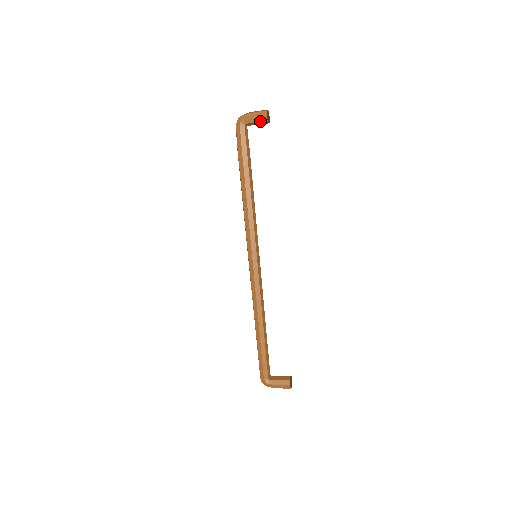
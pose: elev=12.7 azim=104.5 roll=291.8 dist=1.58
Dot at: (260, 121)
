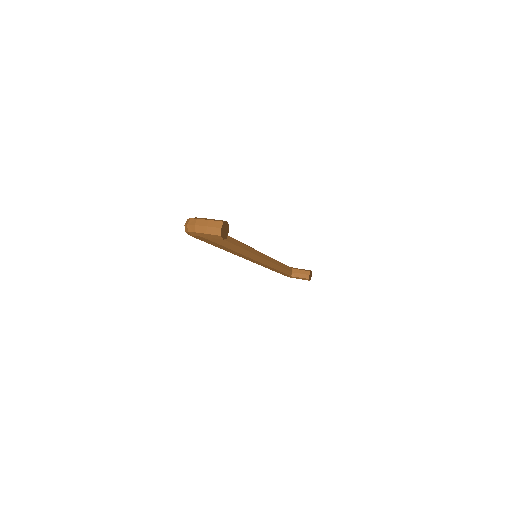
Dot at: occluded
